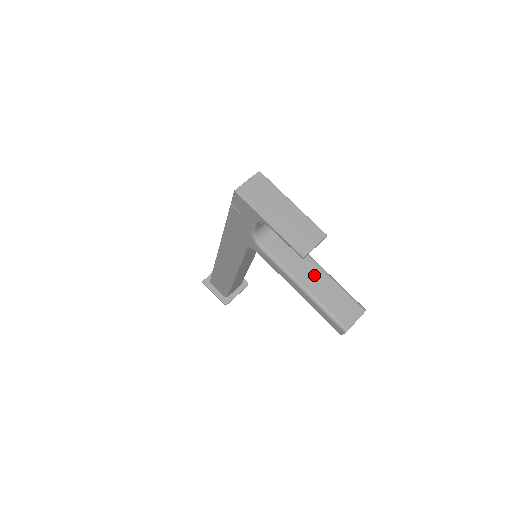
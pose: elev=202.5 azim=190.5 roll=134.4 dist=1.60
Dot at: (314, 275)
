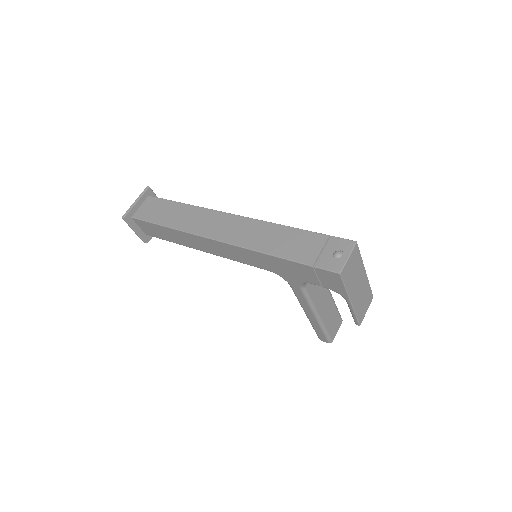
Dot at: (326, 303)
